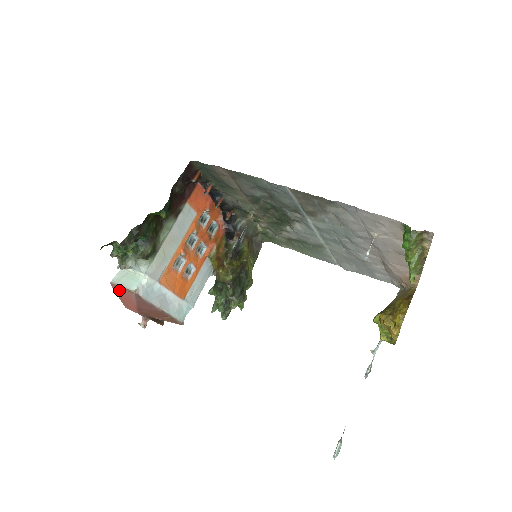
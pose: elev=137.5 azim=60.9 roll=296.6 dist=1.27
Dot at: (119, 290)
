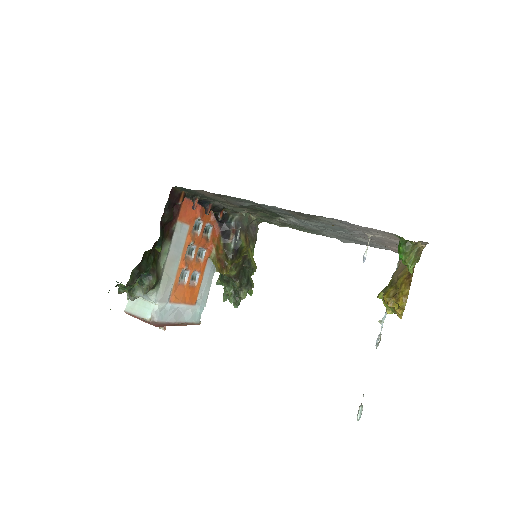
Dot at: (134, 316)
